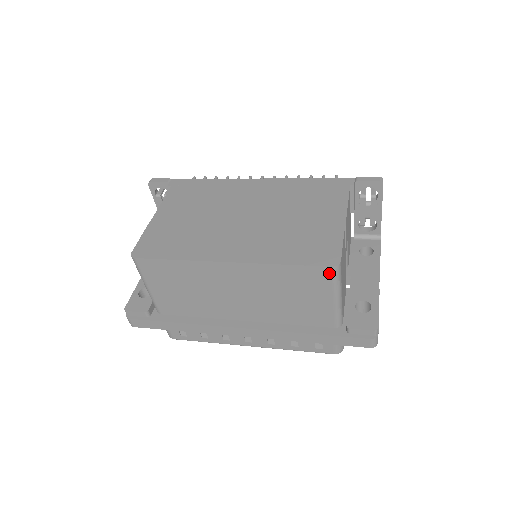
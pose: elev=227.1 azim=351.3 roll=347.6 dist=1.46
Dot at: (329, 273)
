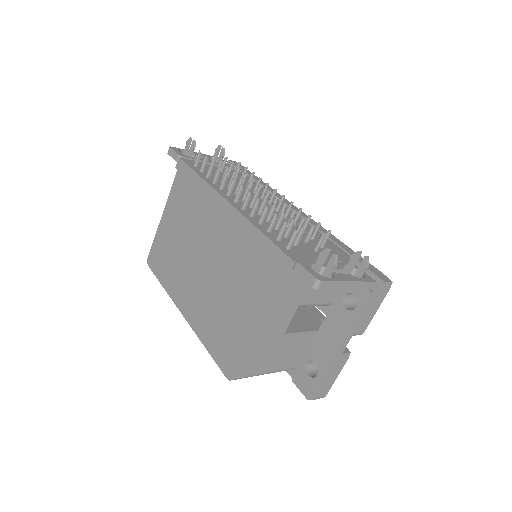
Dot at: occluded
